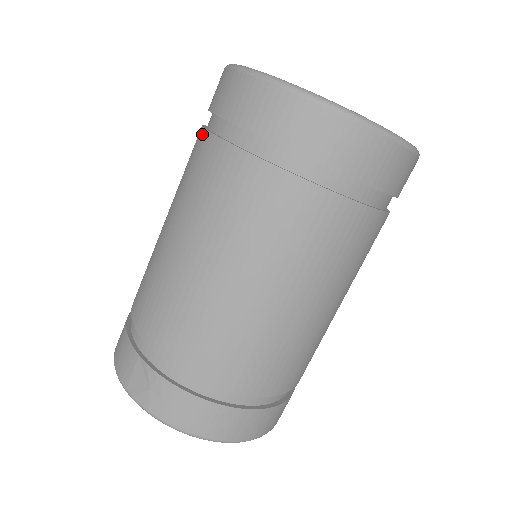
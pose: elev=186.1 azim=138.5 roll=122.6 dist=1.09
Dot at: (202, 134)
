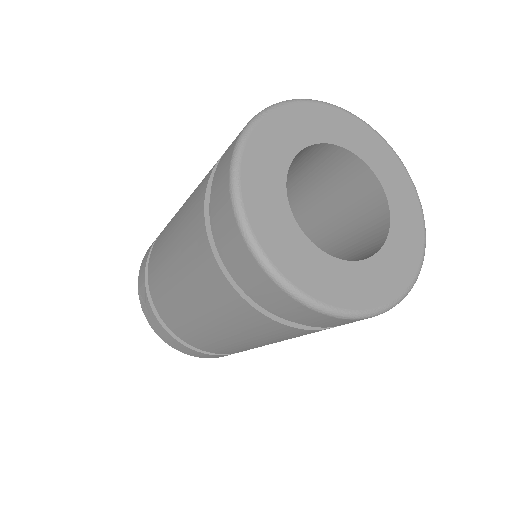
Dot at: (208, 178)
